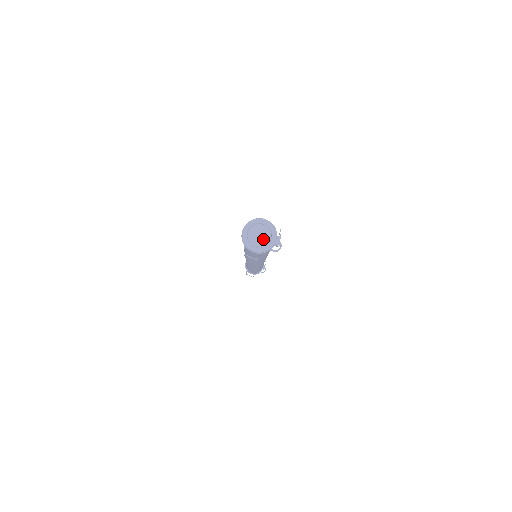
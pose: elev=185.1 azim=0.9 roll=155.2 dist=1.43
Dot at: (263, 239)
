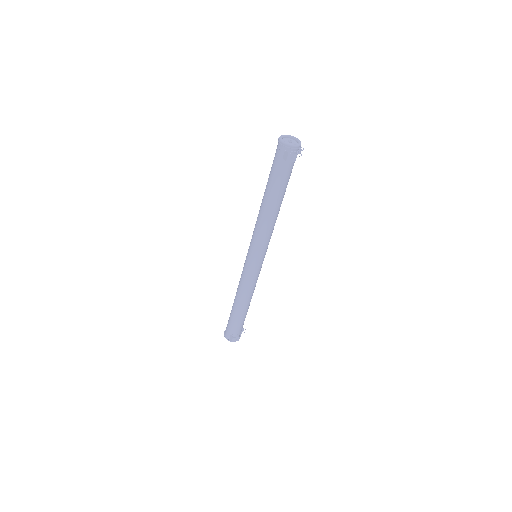
Dot at: (293, 143)
